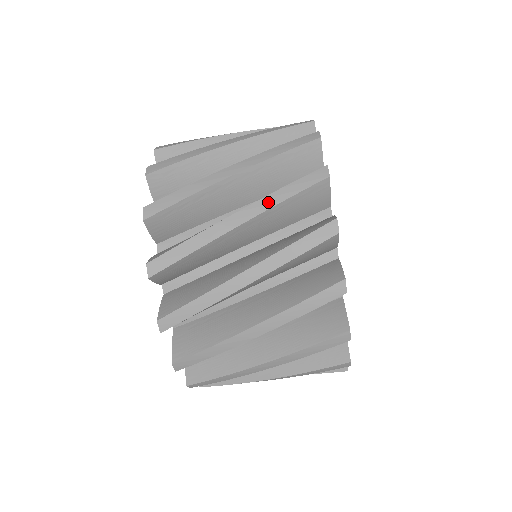
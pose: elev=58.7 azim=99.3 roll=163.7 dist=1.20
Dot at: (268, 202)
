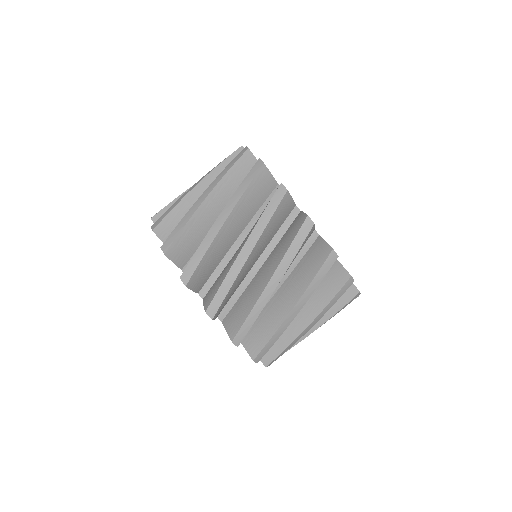
Dot at: (219, 178)
